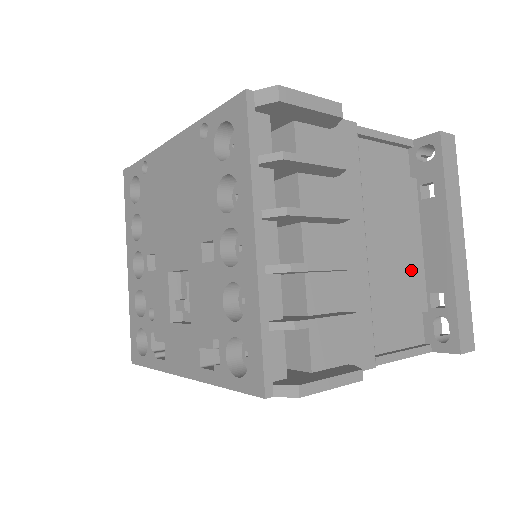
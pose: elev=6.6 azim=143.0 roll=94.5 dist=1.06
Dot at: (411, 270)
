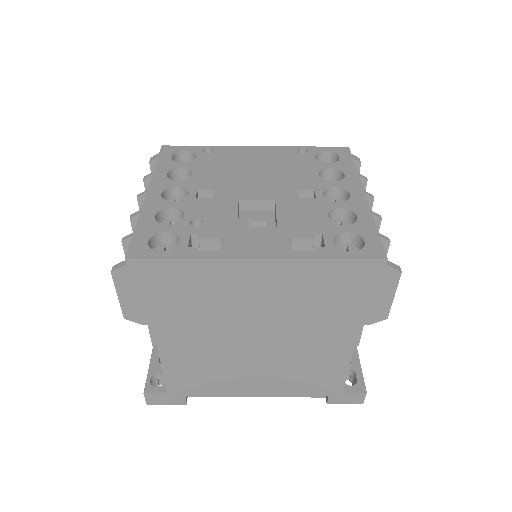
Dot at: occluded
